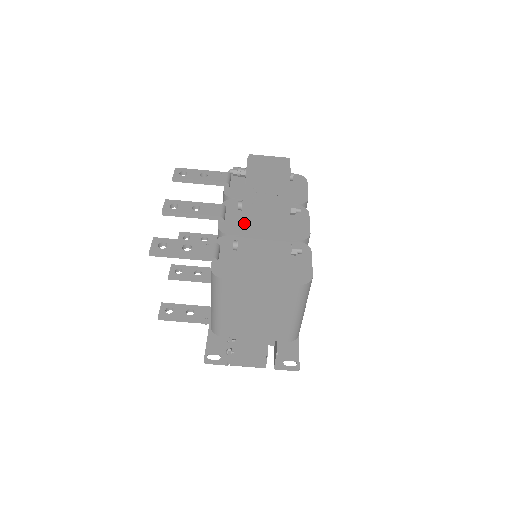
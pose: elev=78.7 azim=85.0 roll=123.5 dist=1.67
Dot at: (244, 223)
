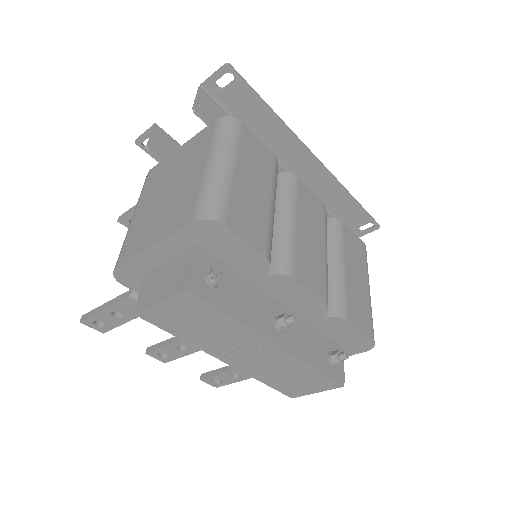
Dot at: (270, 385)
